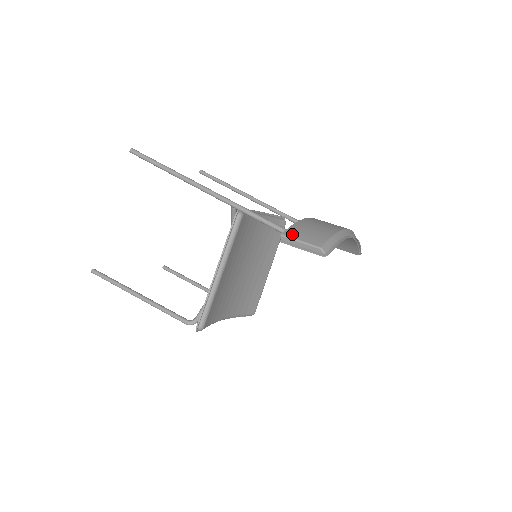
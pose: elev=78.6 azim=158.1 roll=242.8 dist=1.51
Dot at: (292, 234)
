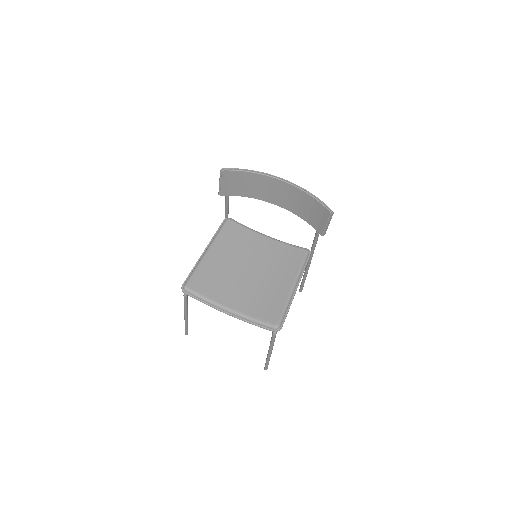
Dot at: occluded
